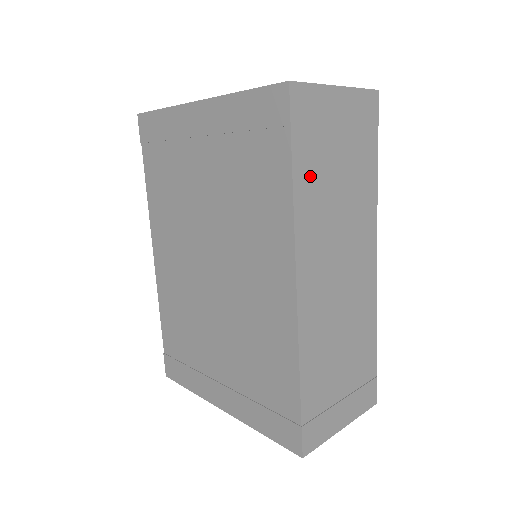
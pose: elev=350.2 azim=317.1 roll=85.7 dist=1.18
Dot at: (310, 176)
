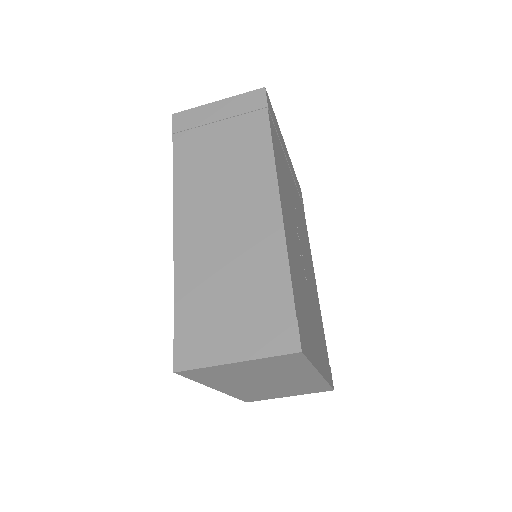
Dot at: (190, 155)
